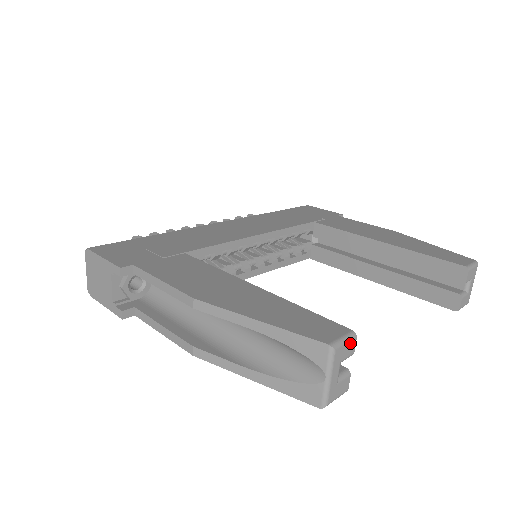
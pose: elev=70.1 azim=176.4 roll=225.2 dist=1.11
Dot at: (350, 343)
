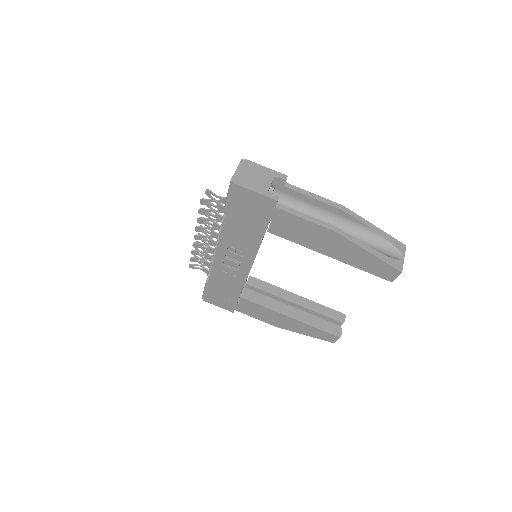
Dot at: occluded
